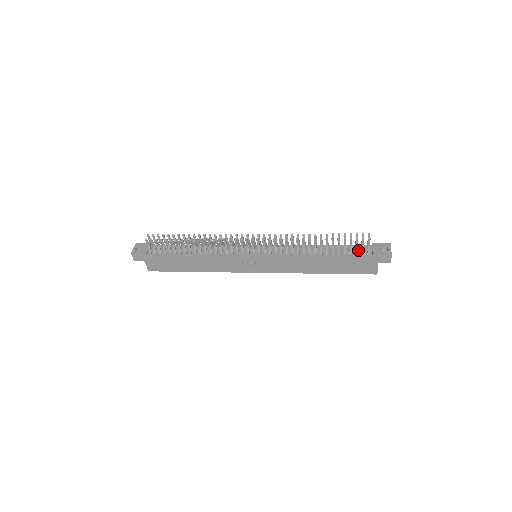
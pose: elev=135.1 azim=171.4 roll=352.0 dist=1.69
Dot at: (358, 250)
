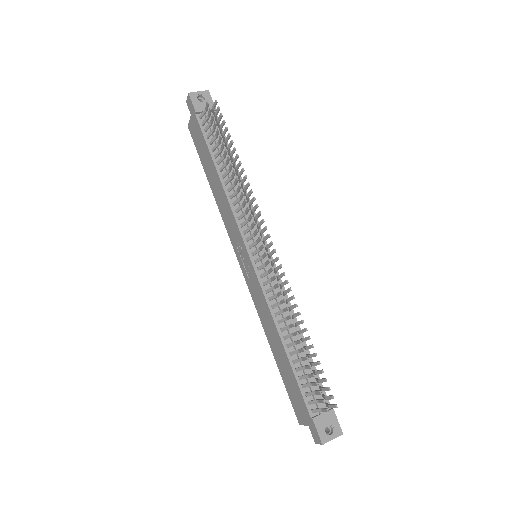
Dot at: occluded
